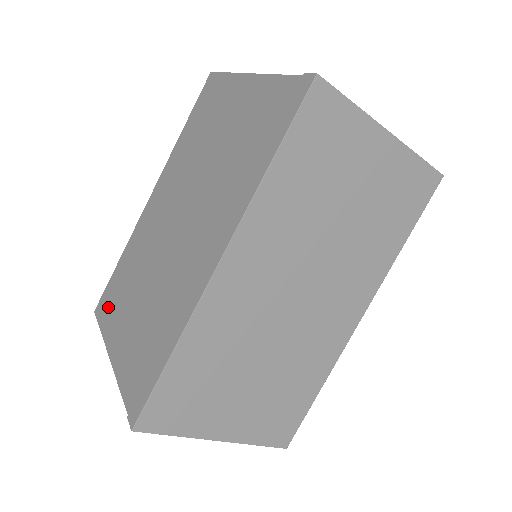
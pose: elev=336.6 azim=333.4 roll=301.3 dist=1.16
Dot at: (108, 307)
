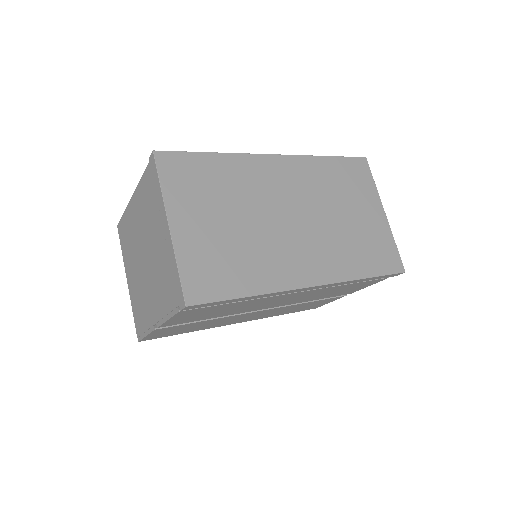
Dot at: occluded
